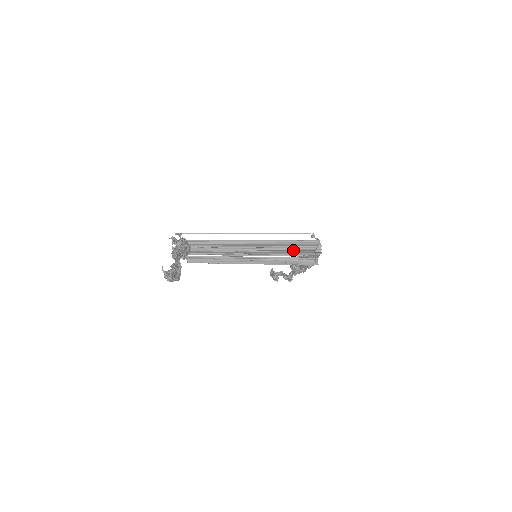
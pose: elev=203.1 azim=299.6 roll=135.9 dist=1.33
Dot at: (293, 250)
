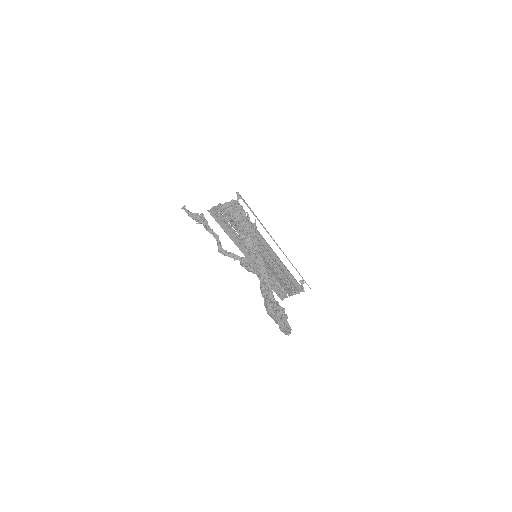
Dot at: (284, 281)
